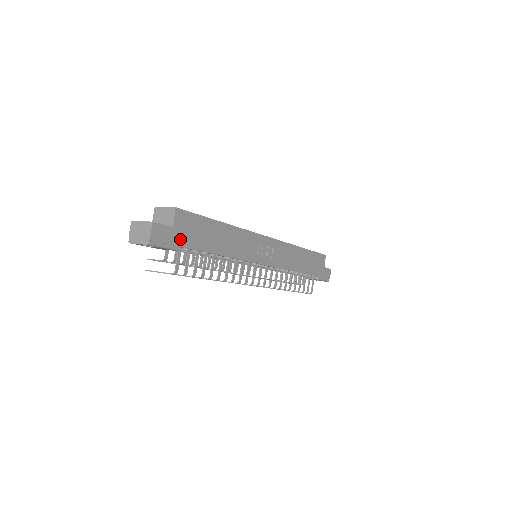
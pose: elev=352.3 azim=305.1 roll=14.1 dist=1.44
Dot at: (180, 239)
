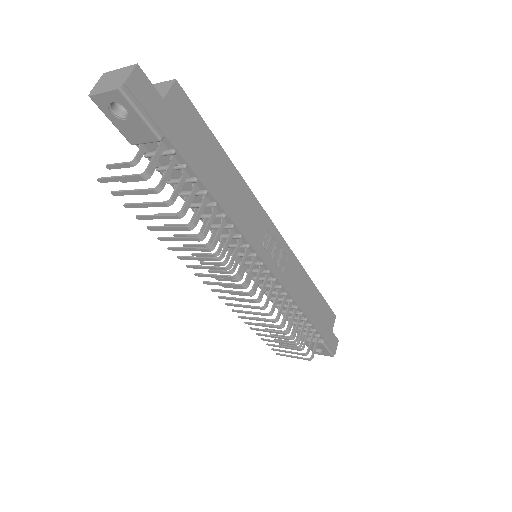
Dot at: (168, 125)
